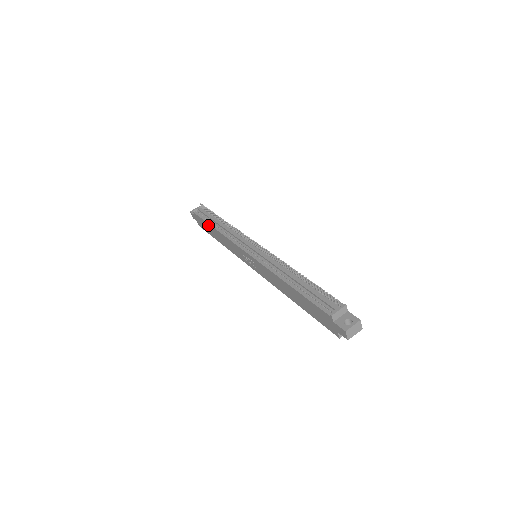
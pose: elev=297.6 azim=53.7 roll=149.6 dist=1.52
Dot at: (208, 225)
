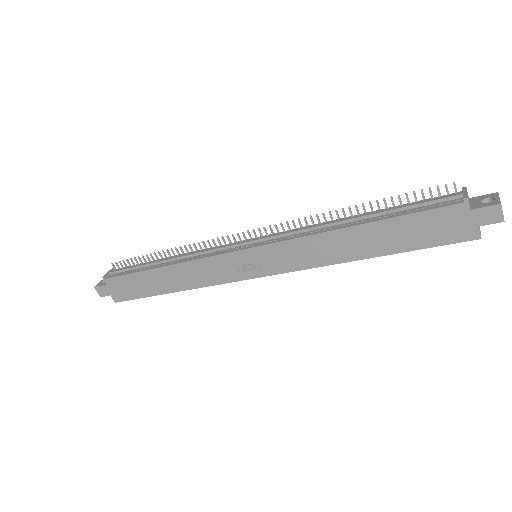
Dot at: (143, 275)
